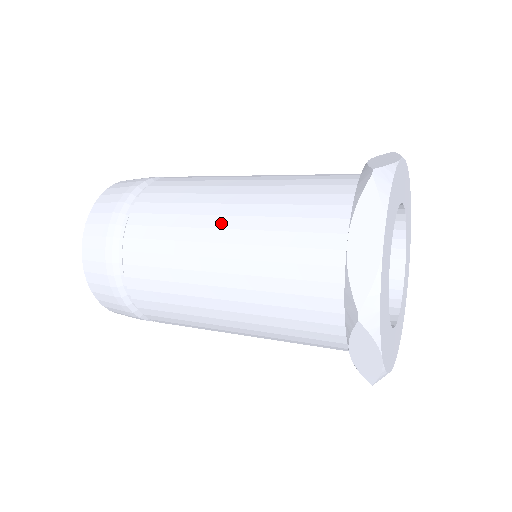
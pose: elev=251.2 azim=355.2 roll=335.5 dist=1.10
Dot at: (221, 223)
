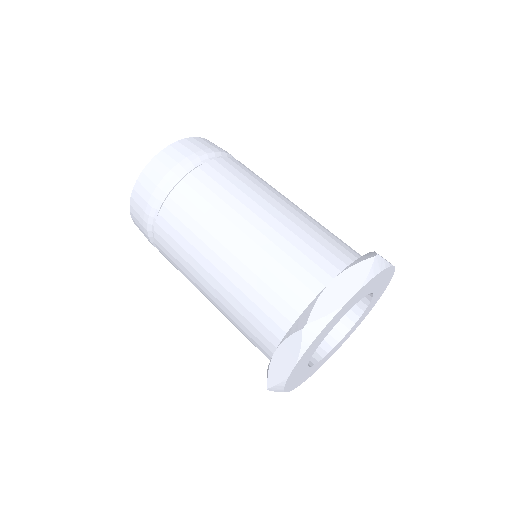
Dot at: (261, 213)
